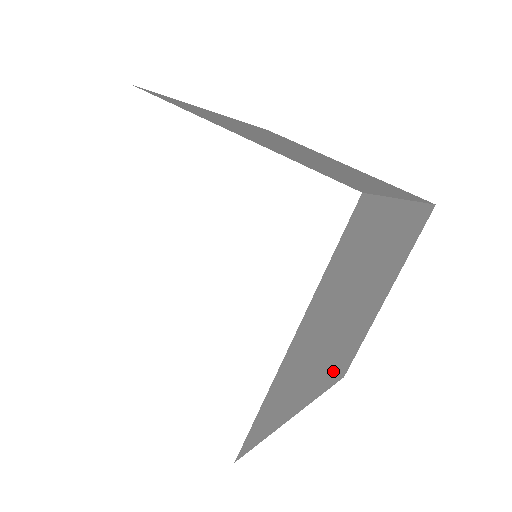
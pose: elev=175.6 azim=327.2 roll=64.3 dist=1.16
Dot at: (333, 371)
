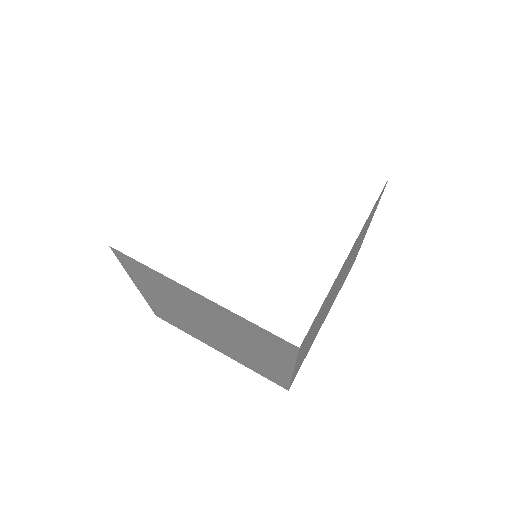
Dot at: occluded
